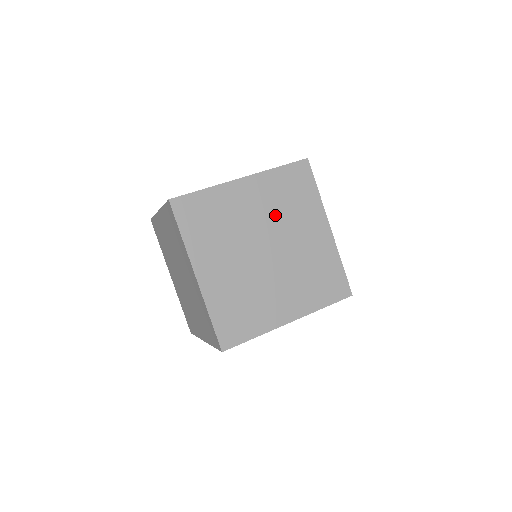
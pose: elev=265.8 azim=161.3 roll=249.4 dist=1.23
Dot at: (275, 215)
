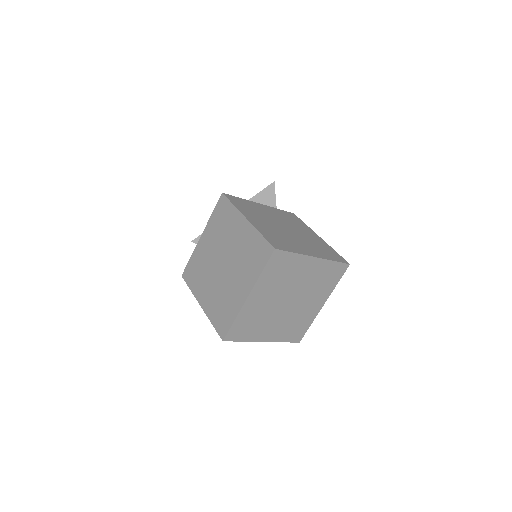
Dot at: (309, 285)
